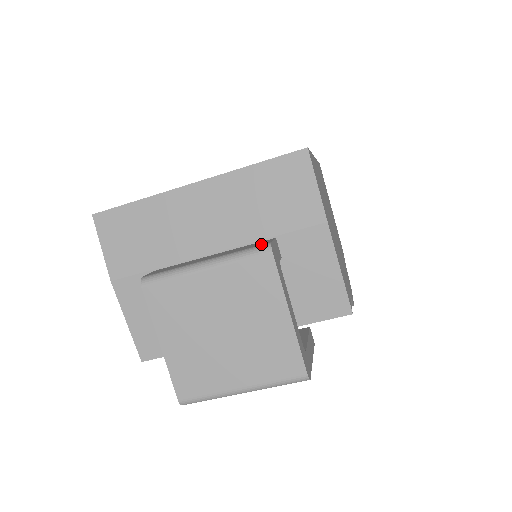
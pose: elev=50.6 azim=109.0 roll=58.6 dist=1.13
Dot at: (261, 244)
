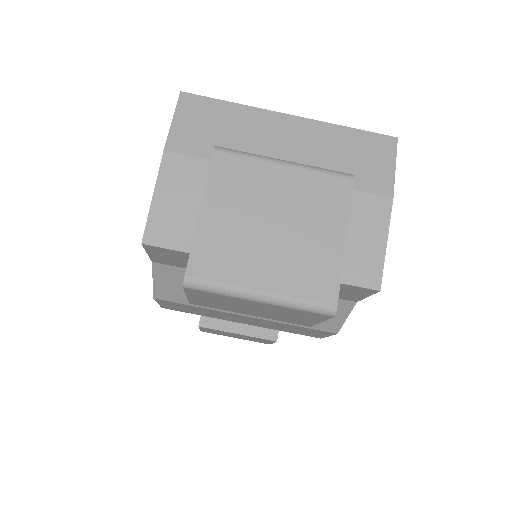
Dot at: (342, 174)
